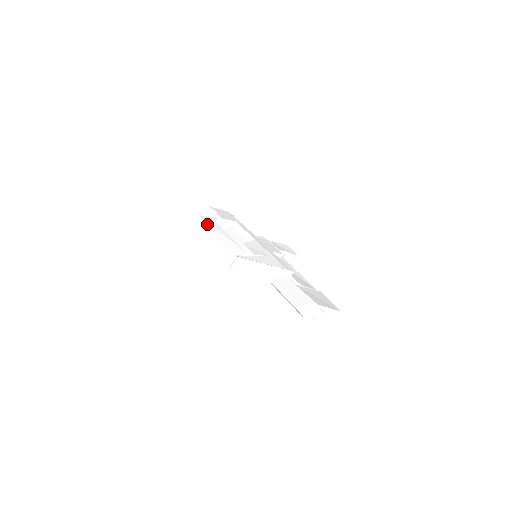
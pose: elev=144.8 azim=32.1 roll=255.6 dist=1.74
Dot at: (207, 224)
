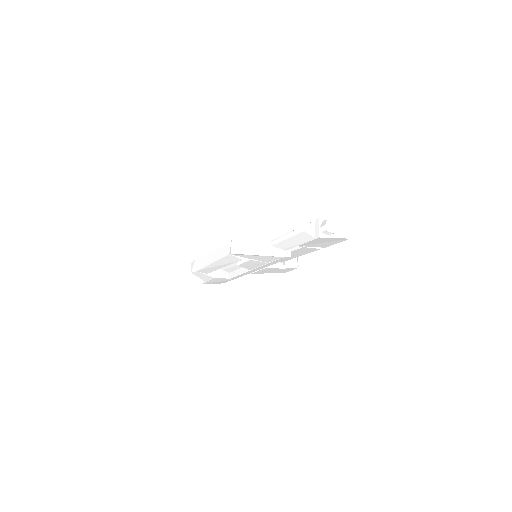
Dot at: (200, 257)
